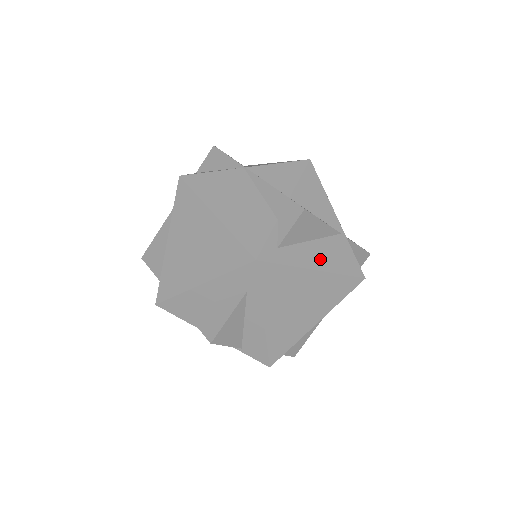
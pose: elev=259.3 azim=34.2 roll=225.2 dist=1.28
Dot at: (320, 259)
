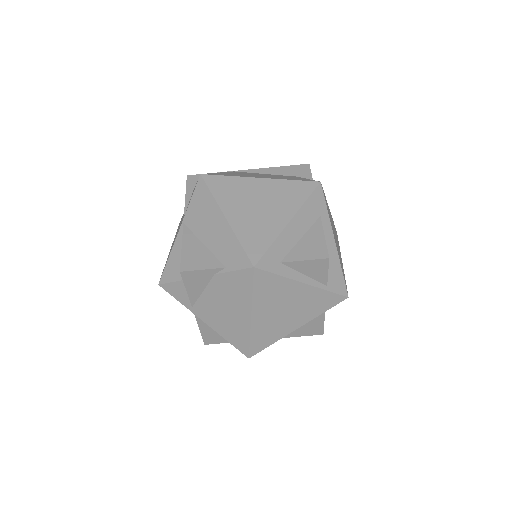
Dot at: occluded
